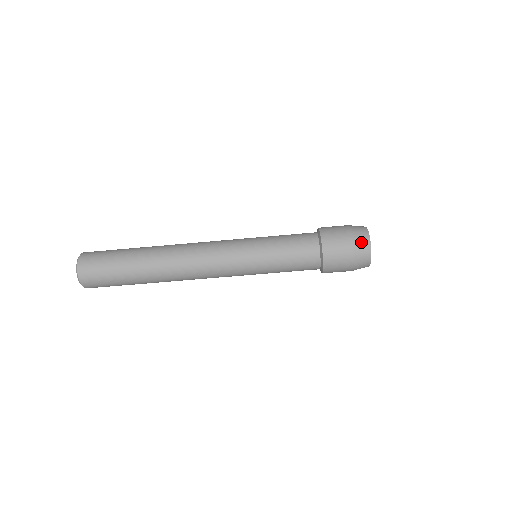
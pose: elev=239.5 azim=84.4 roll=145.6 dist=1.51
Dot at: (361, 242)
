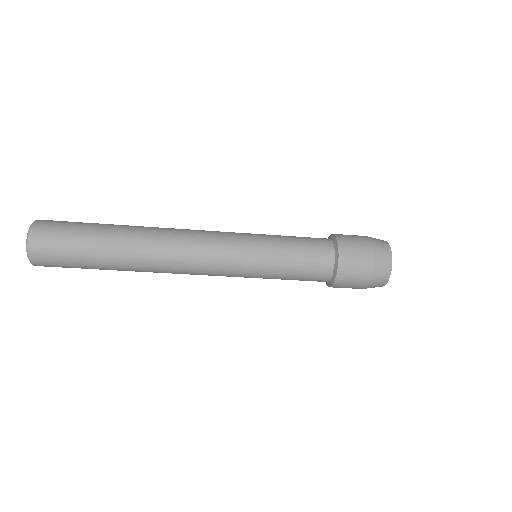
Dot at: occluded
